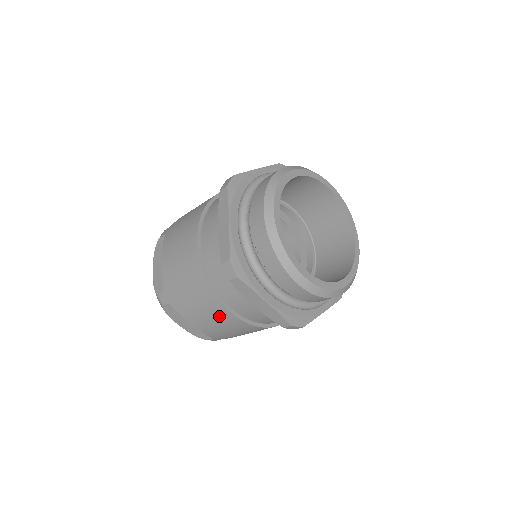
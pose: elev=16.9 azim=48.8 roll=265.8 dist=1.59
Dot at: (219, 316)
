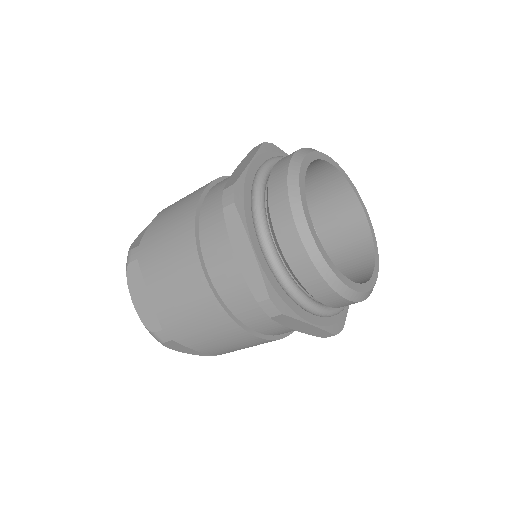
Dot at: (244, 342)
